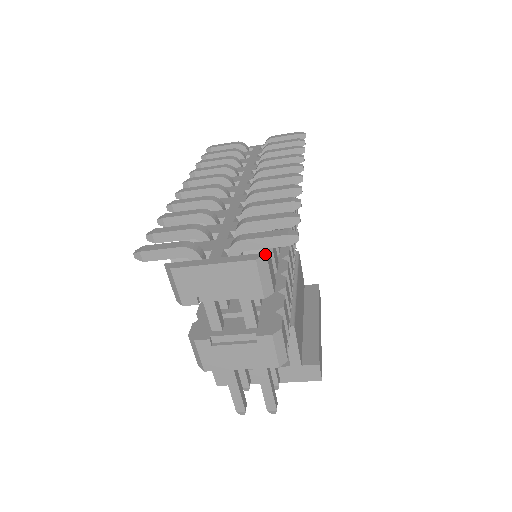
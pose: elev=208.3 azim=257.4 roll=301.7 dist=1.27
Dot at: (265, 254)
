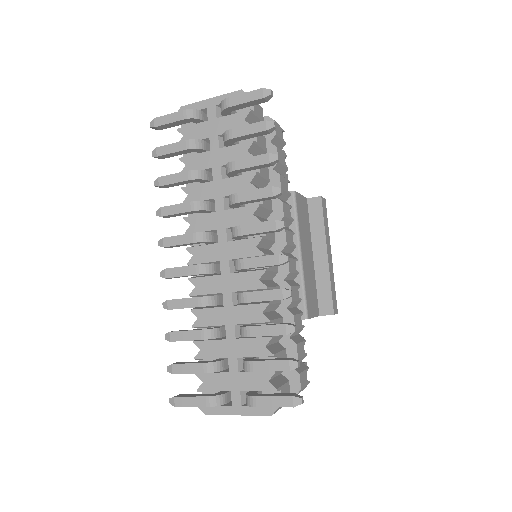
Dot at: (278, 408)
